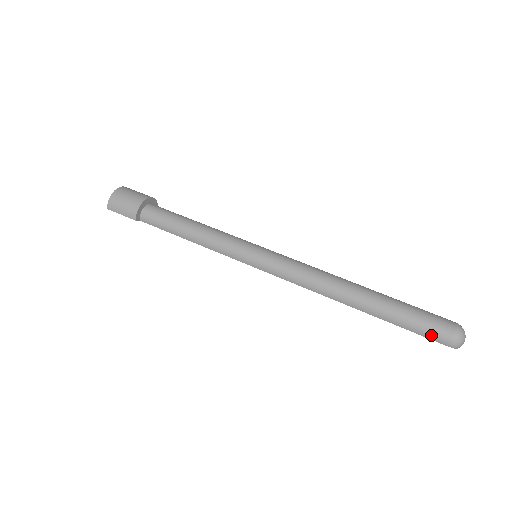
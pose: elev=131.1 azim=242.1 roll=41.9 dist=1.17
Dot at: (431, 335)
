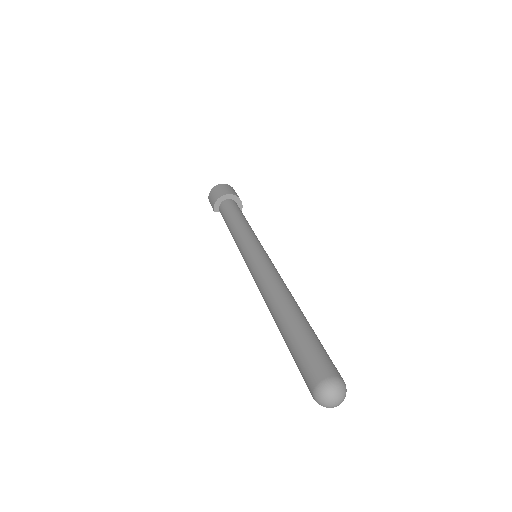
Dot at: (304, 378)
